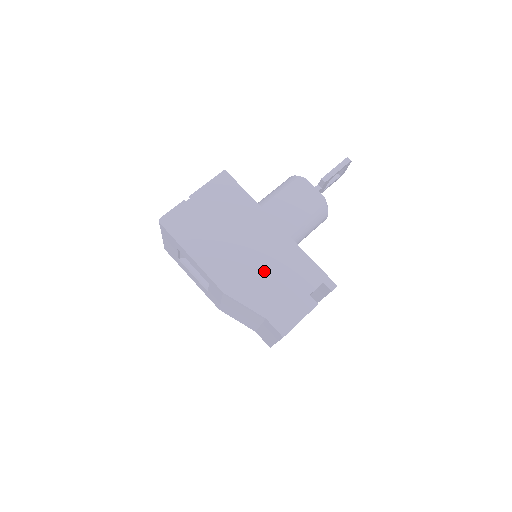
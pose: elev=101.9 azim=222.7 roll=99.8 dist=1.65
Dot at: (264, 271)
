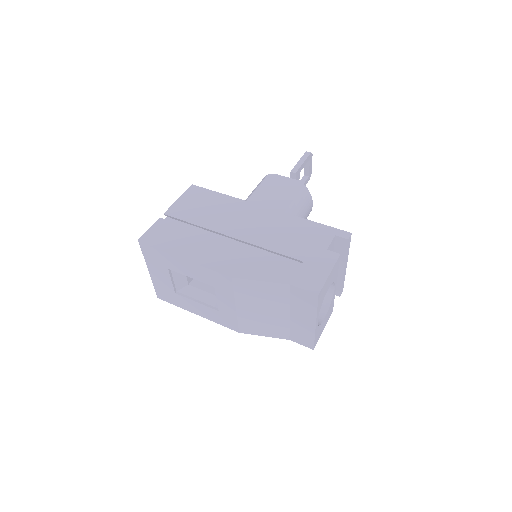
Dot at: (268, 246)
